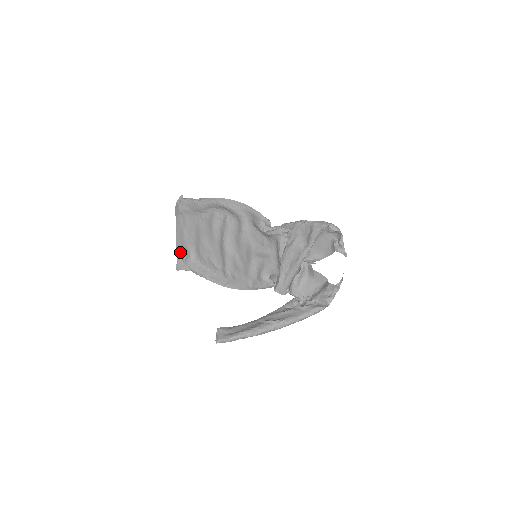
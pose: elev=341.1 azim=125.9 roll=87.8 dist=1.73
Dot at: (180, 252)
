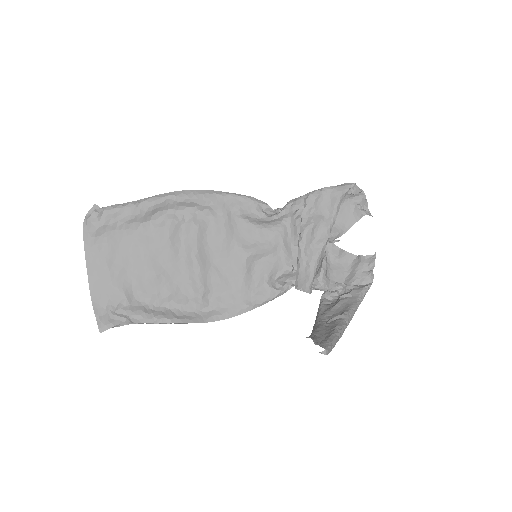
Dot at: (100, 300)
